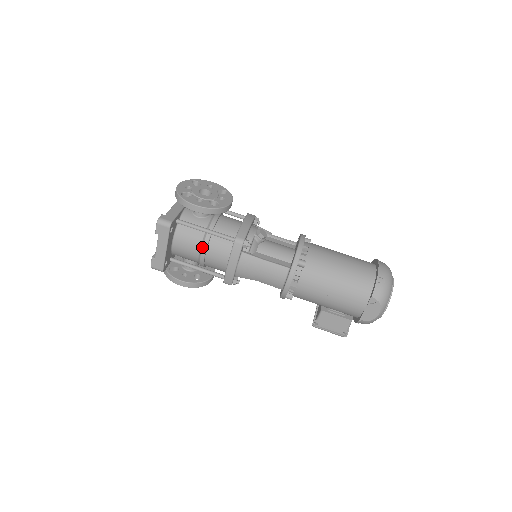
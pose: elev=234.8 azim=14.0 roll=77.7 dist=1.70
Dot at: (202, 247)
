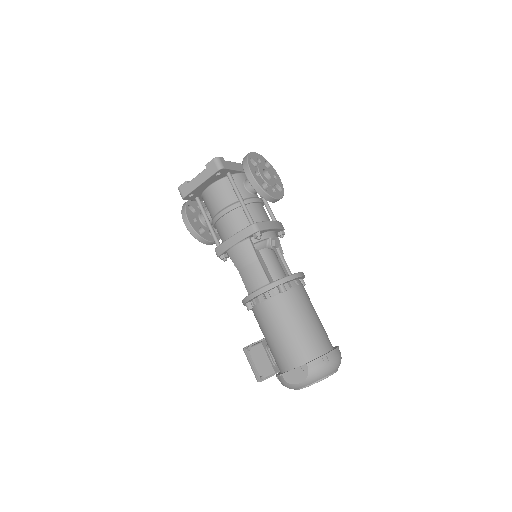
Dot at: (226, 208)
